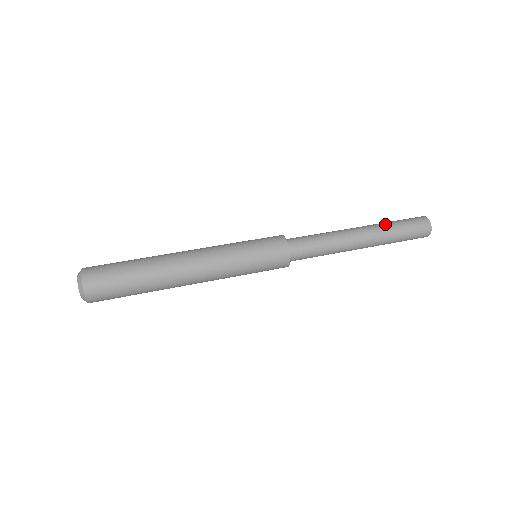
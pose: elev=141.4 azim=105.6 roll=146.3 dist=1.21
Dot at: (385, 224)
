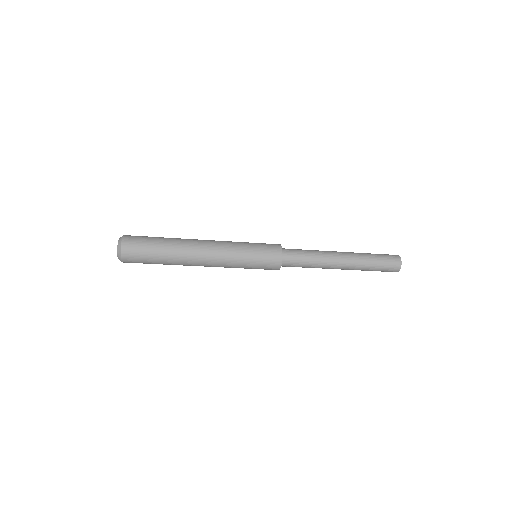
Dot at: occluded
